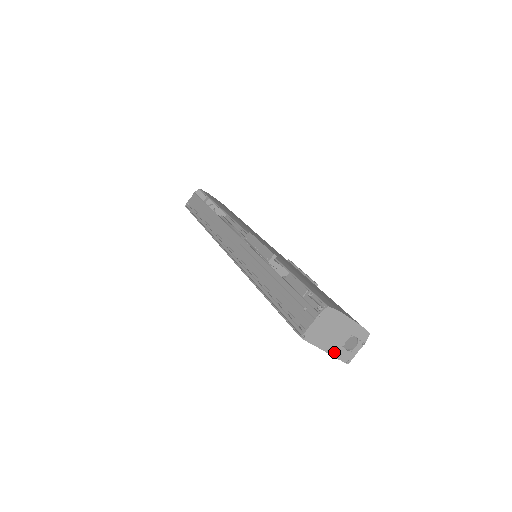
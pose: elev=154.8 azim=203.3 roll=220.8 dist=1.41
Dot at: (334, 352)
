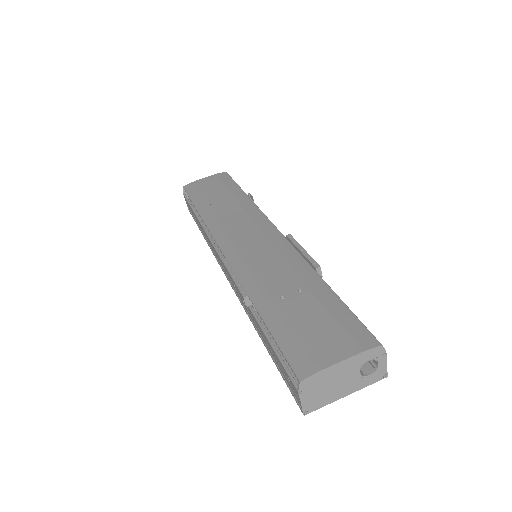
Dot at: (357, 387)
